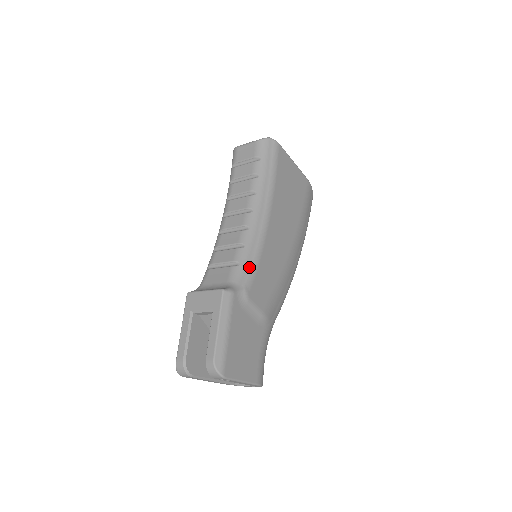
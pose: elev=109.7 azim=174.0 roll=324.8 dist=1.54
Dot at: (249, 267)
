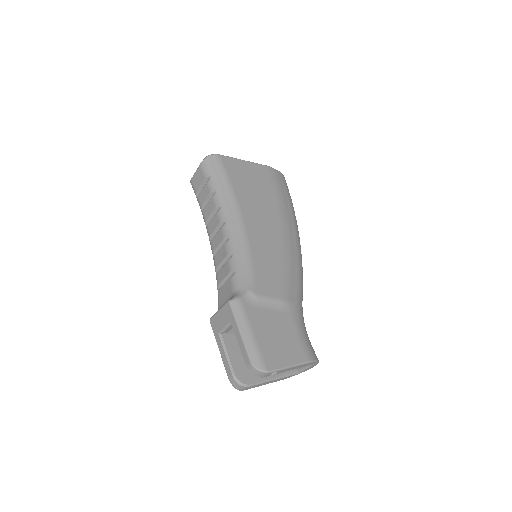
Dot at: (244, 269)
